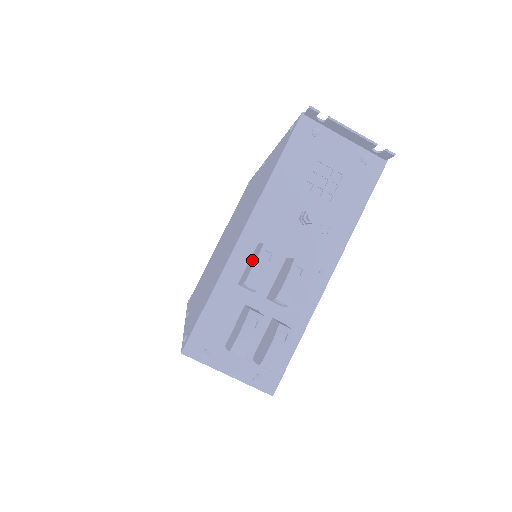
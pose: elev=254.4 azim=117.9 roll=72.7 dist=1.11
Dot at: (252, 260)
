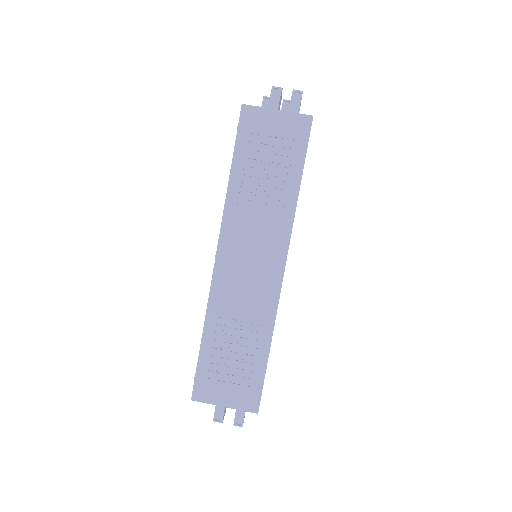
Dot at: occluded
